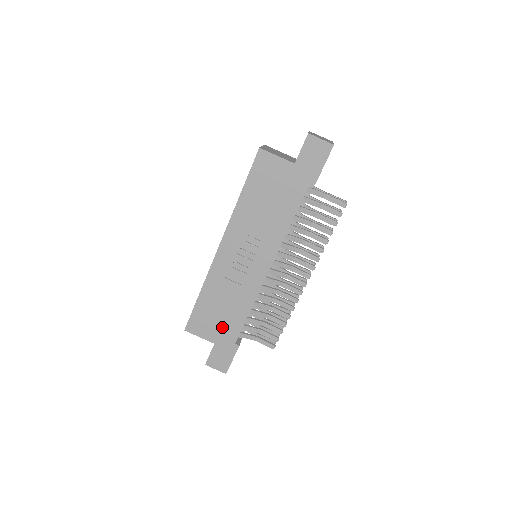
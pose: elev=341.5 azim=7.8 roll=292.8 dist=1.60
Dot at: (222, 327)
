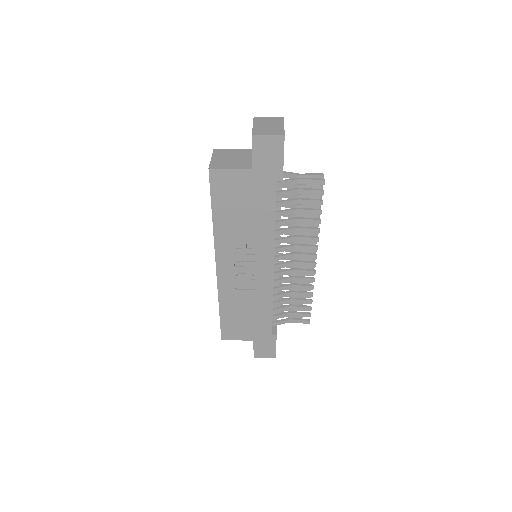
Dot at: (253, 327)
